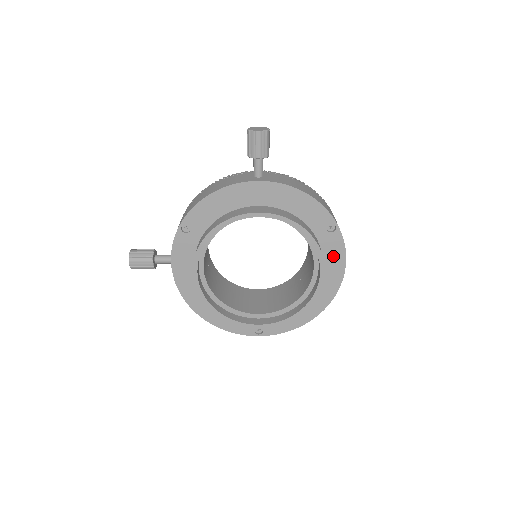
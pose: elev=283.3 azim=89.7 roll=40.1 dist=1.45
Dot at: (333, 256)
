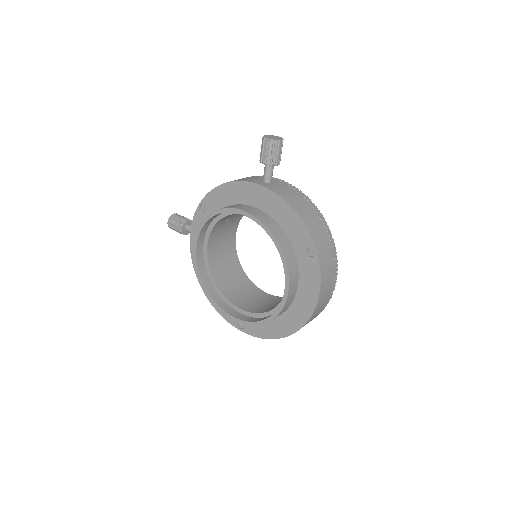
Dot at: (309, 282)
